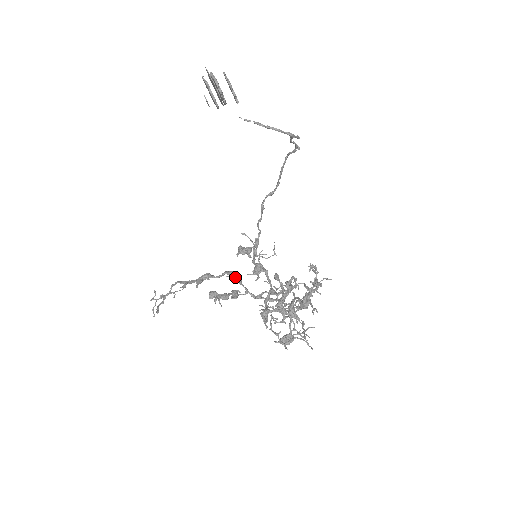
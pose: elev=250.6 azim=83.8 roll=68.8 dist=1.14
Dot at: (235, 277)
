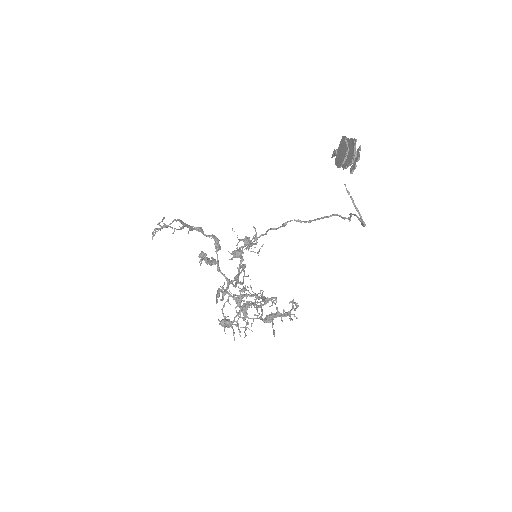
Dot at: (217, 245)
